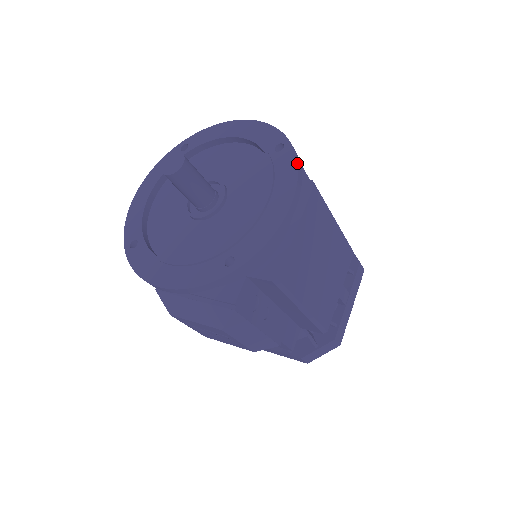
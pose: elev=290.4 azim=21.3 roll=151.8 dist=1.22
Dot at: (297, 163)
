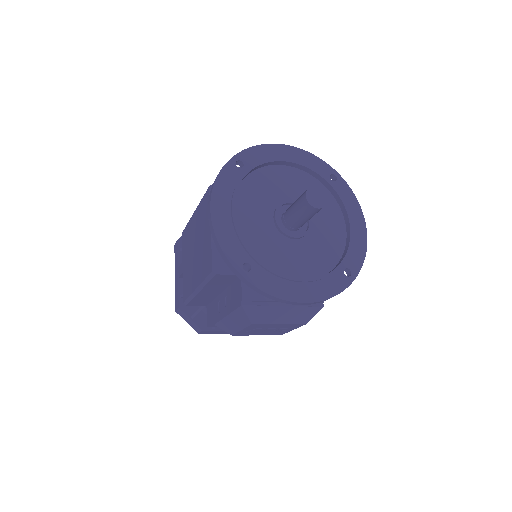
Dot at: occluded
